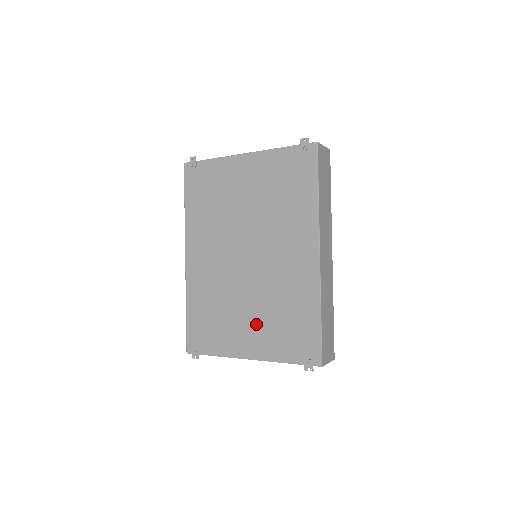
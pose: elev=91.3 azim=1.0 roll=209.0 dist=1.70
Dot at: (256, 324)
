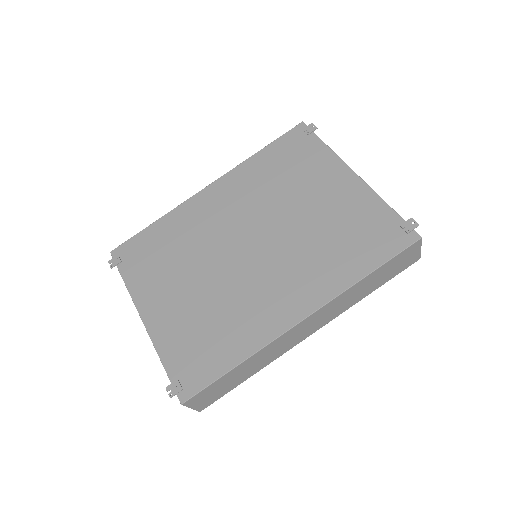
Dot at: (184, 302)
